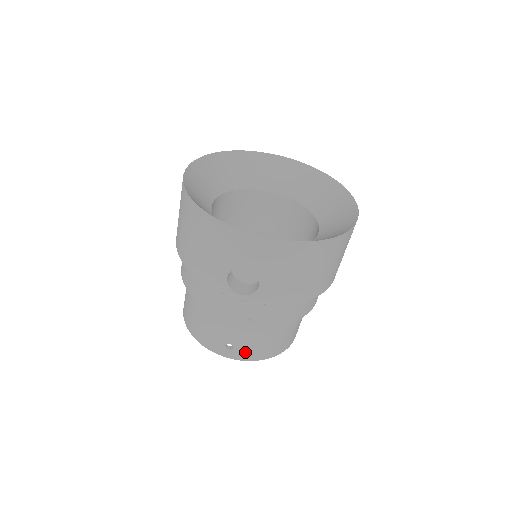
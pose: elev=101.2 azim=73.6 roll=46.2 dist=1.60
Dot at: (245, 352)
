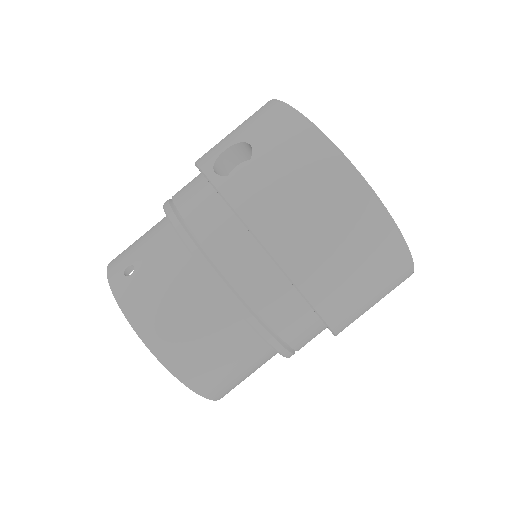
Dot at: (134, 292)
